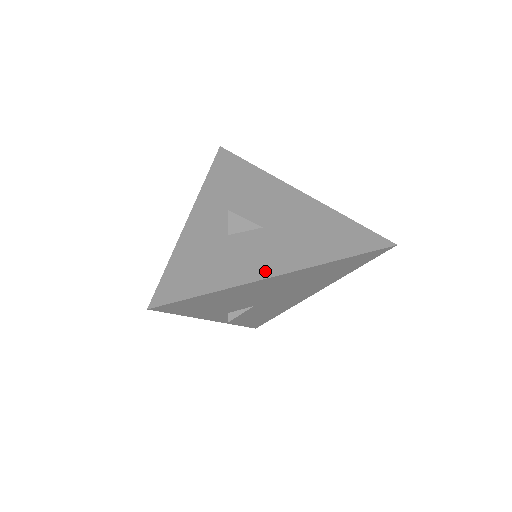
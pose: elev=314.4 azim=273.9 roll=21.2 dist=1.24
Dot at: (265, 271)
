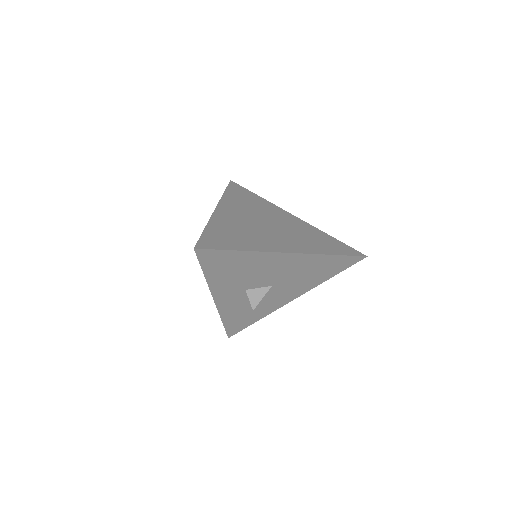
Dot at: (284, 303)
